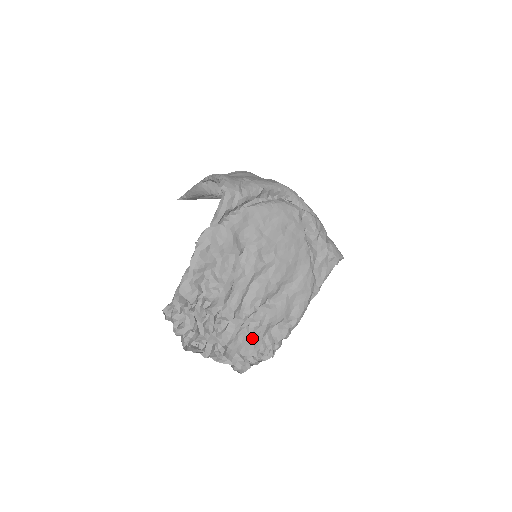
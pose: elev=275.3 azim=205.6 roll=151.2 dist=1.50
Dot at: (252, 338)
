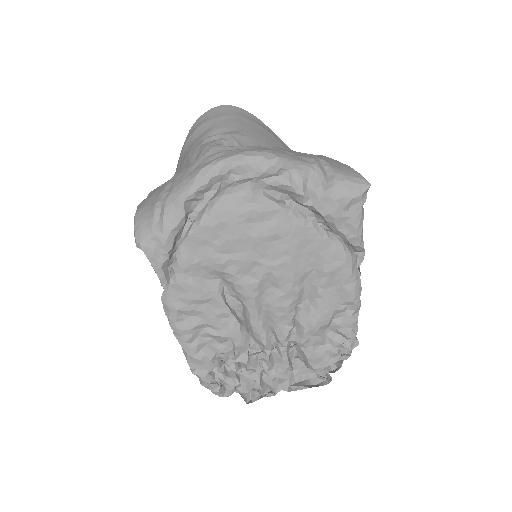
Dot at: (310, 353)
